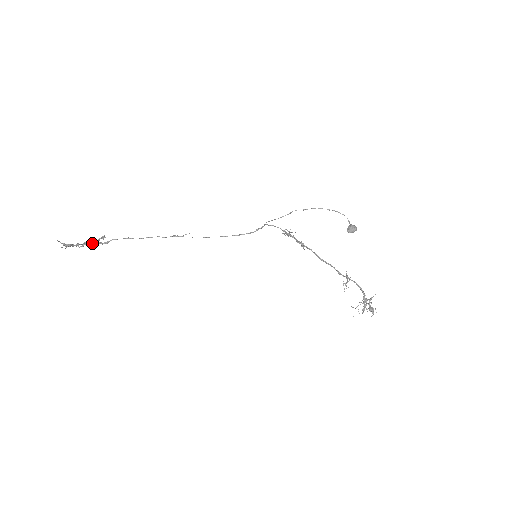
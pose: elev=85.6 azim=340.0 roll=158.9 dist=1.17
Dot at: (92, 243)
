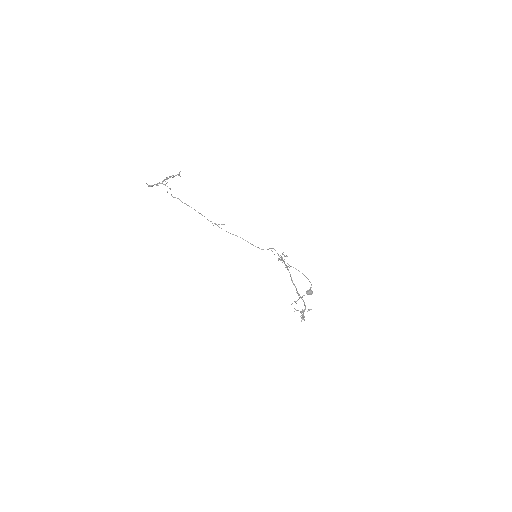
Dot at: (167, 186)
